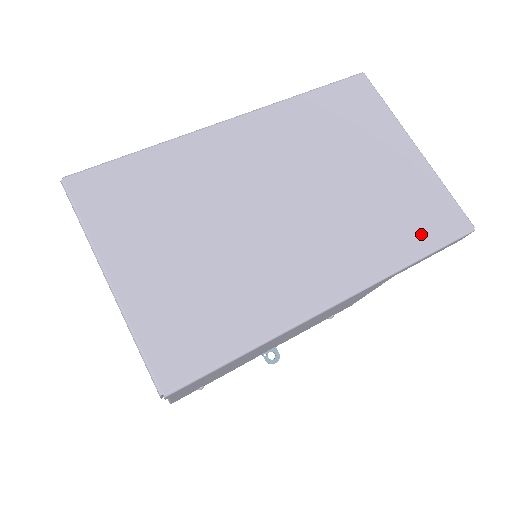
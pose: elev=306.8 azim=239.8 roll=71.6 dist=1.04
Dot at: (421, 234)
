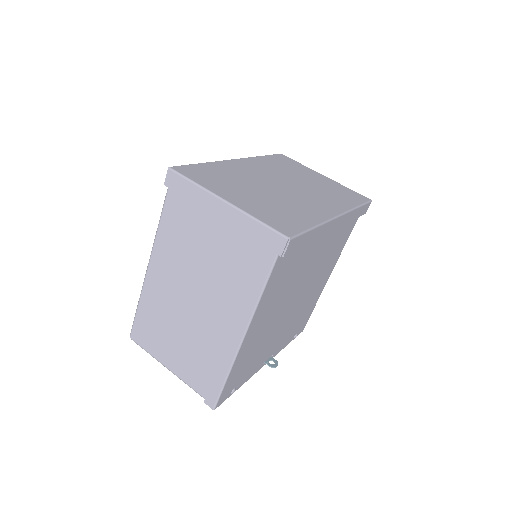
Dot at: (352, 199)
